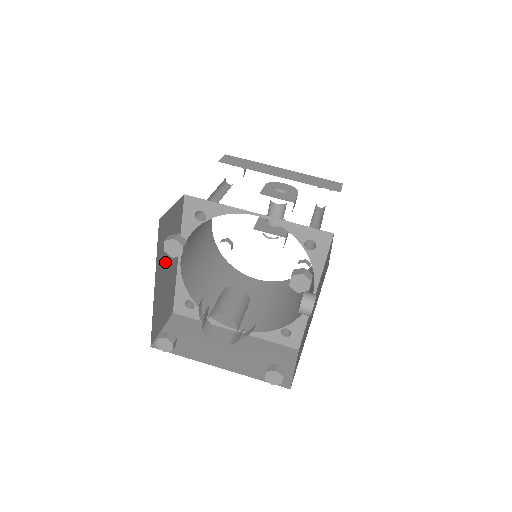
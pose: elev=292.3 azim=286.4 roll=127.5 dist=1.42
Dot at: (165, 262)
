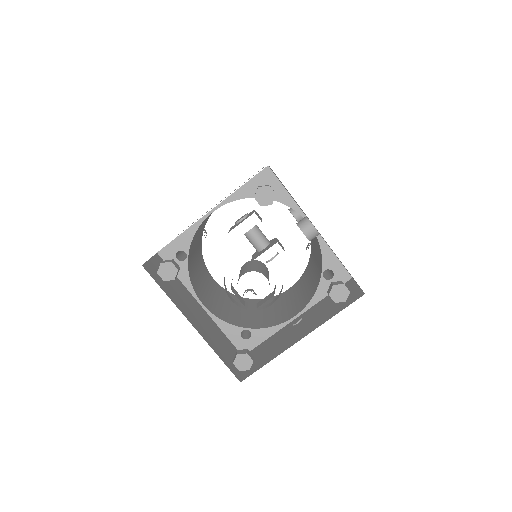
Dot at: (185, 305)
